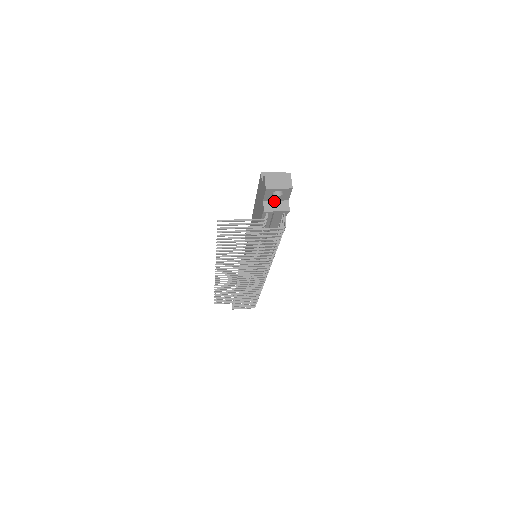
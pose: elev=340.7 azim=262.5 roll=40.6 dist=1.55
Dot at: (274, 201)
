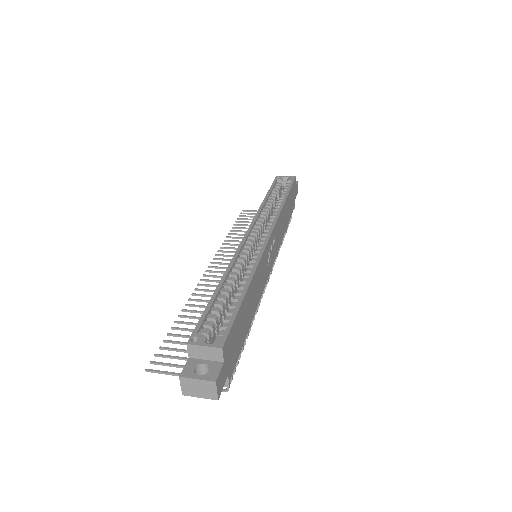
Dot at: occluded
